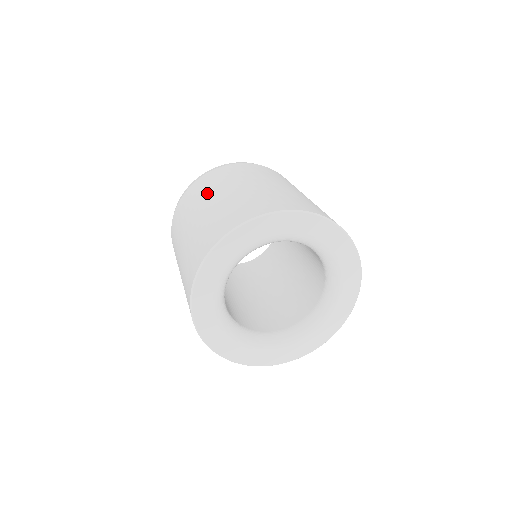
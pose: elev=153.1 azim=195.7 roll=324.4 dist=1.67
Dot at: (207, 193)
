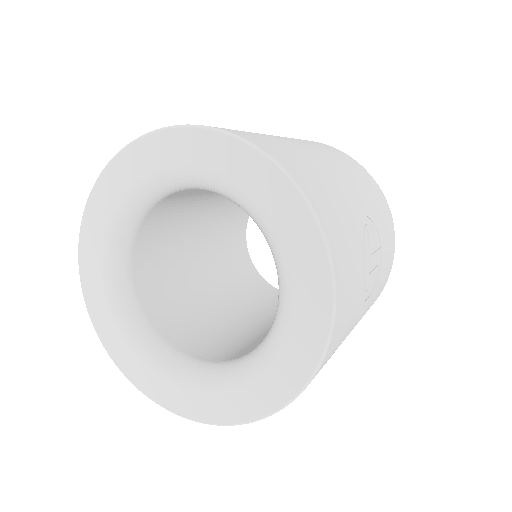
Dot at: occluded
